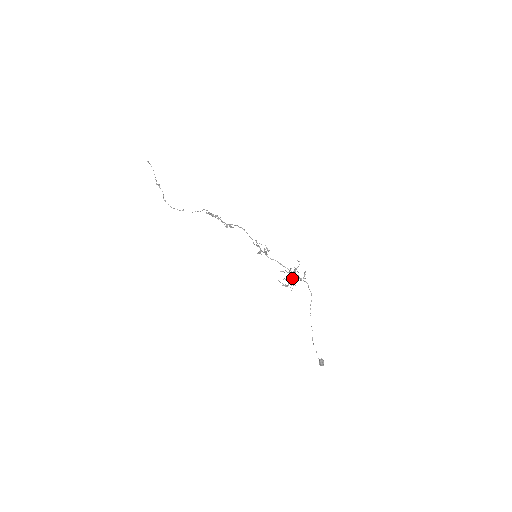
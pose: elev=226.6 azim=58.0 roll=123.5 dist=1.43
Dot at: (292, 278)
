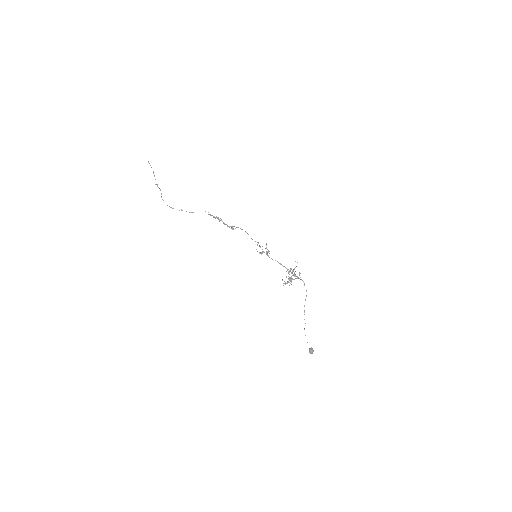
Dot at: occluded
